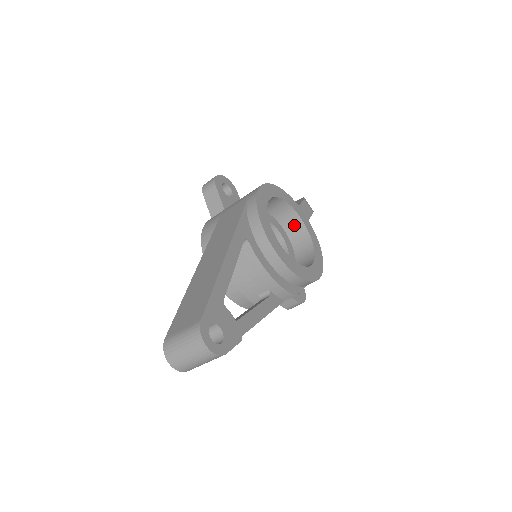
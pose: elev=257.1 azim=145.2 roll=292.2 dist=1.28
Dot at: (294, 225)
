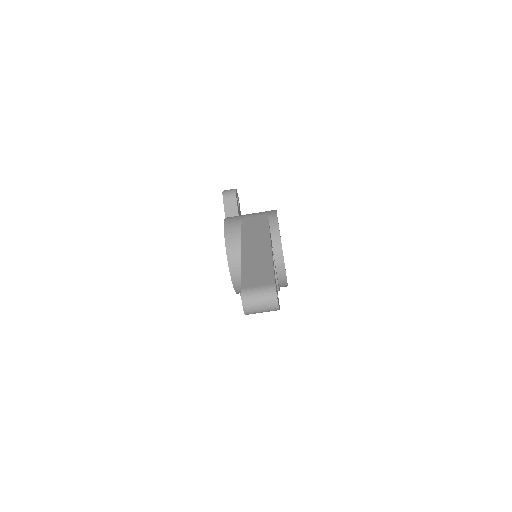
Dot at: occluded
